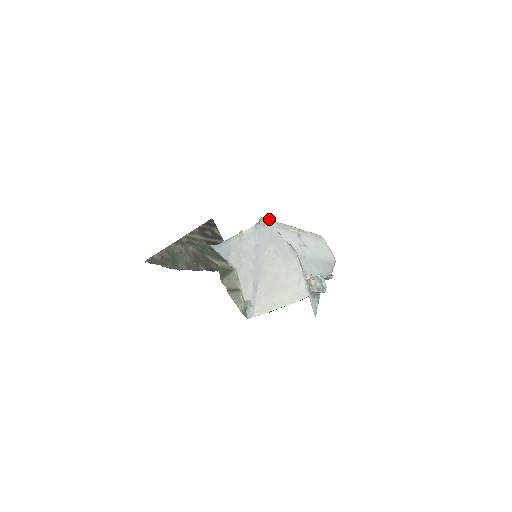
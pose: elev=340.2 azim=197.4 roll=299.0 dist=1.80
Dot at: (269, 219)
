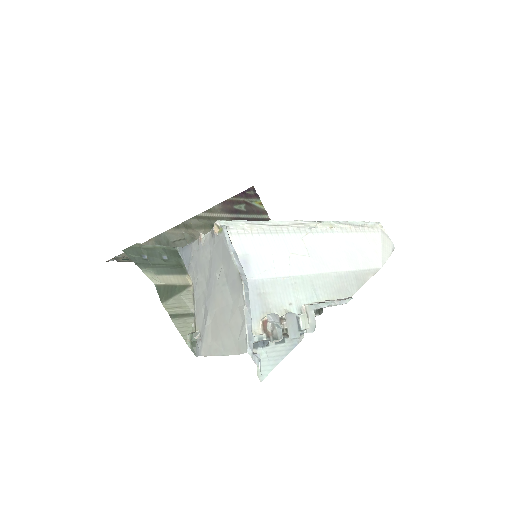
Dot at: (237, 220)
